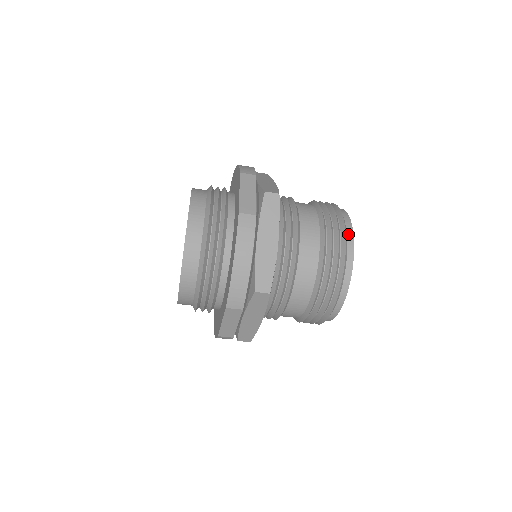
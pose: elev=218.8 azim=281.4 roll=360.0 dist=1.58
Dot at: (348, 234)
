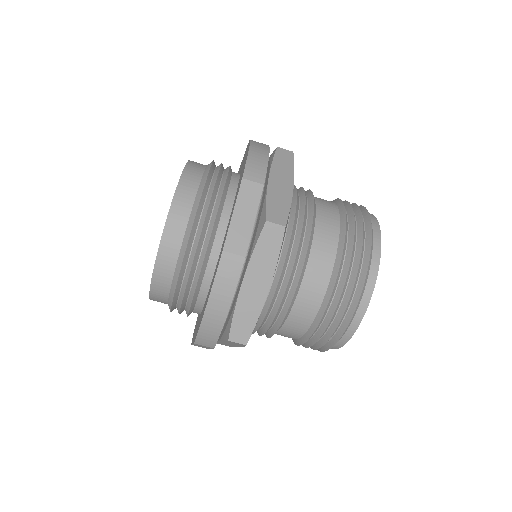
Dot at: (370, 277)
